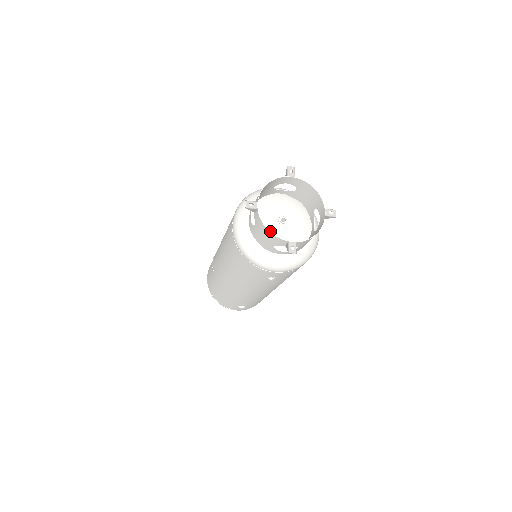
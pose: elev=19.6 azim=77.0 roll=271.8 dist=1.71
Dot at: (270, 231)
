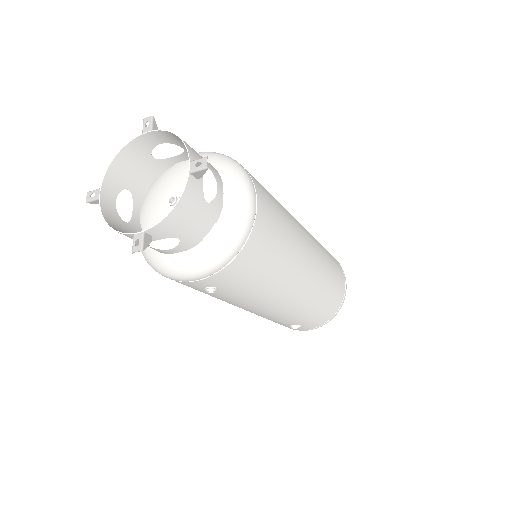
Dot at: occluded
